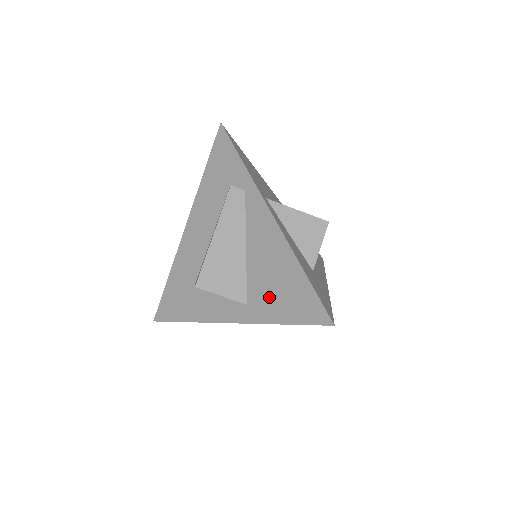
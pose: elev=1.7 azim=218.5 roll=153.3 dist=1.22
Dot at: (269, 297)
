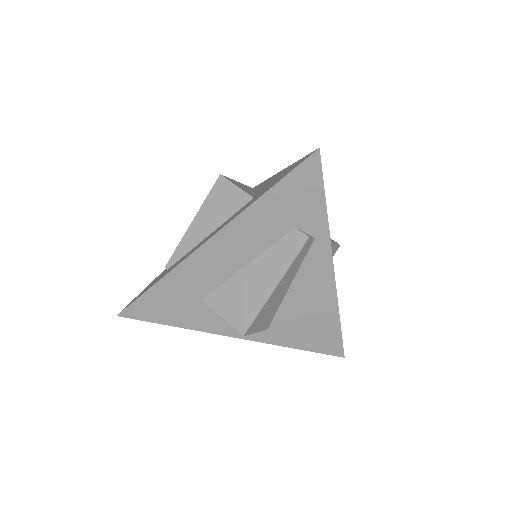
Dot at: (295, 330)
